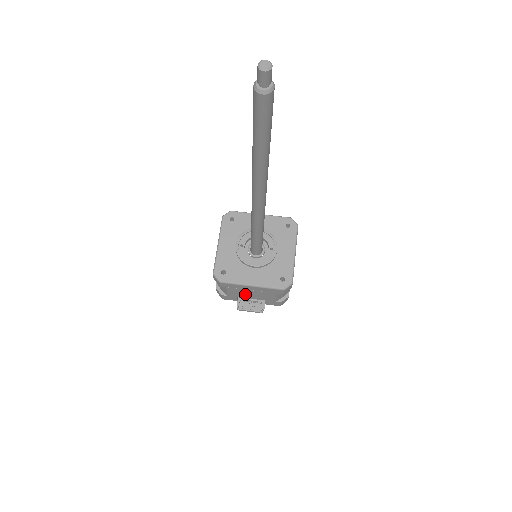
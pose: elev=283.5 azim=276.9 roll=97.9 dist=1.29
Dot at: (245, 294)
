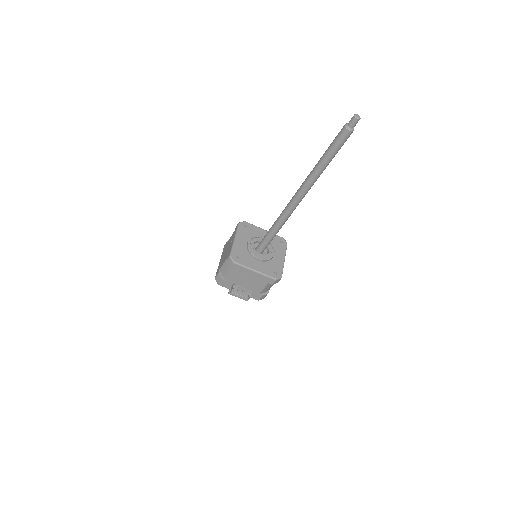
Dot at: (242, 281)
